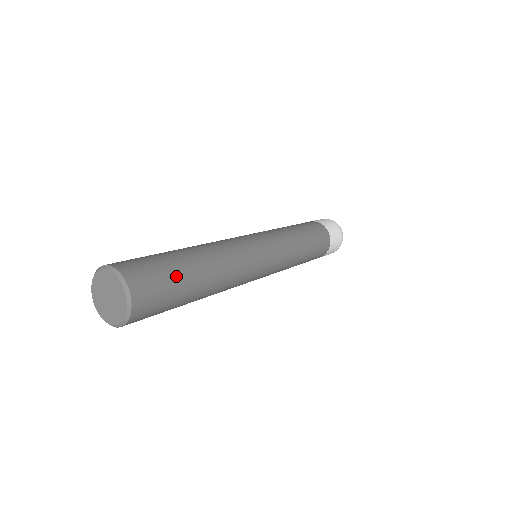
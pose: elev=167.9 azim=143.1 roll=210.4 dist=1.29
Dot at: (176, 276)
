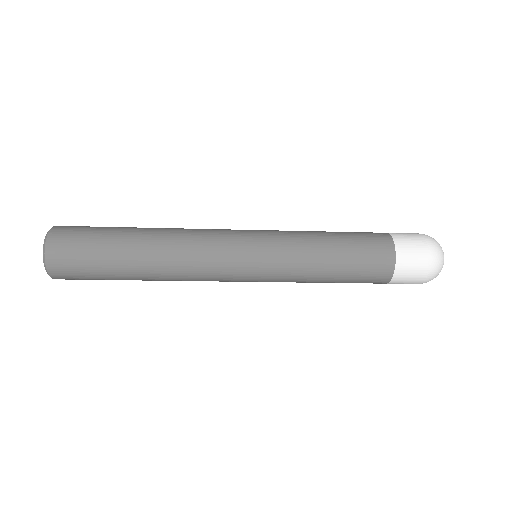
Dot at: (102, 235)
